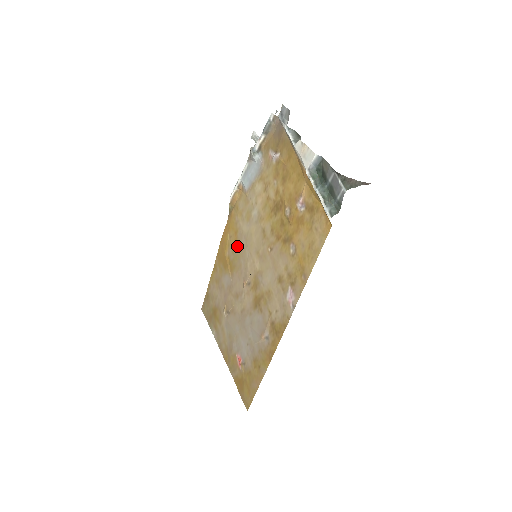
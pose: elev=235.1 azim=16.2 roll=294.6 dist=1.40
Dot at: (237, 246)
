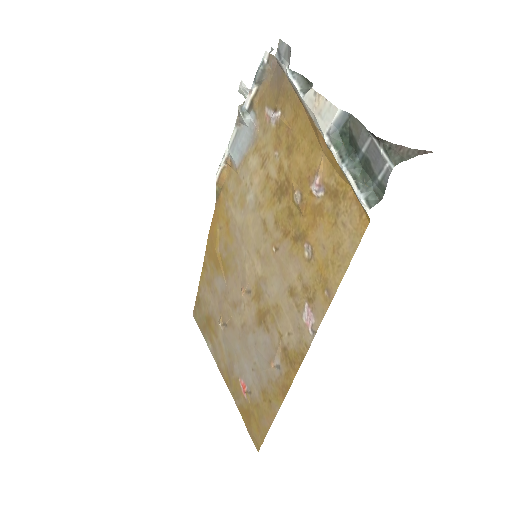
Dot at: (230, 241)
